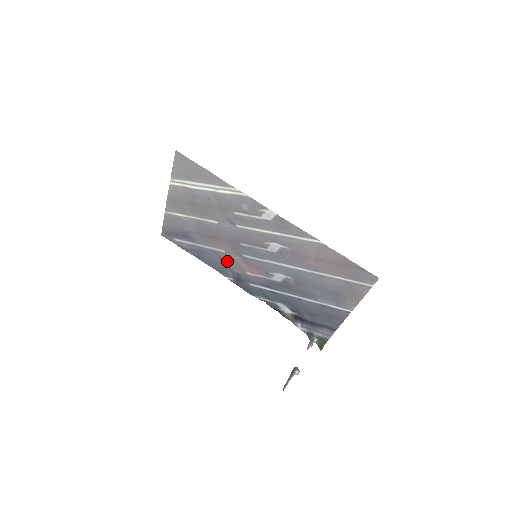
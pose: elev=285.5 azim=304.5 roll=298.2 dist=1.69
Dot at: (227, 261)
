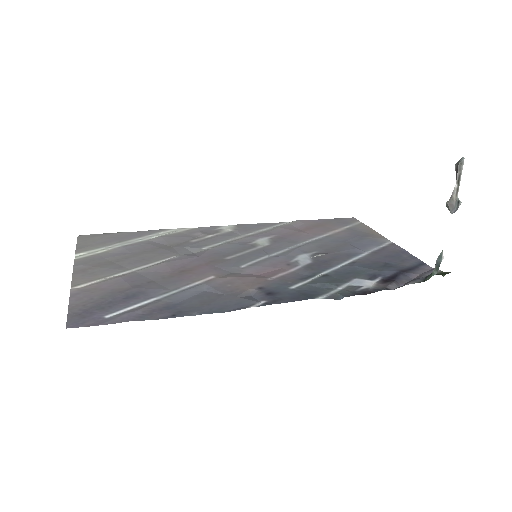
Dot at: (229, 286)
